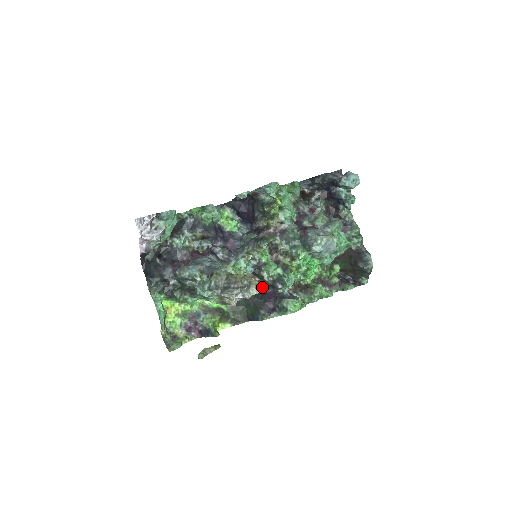
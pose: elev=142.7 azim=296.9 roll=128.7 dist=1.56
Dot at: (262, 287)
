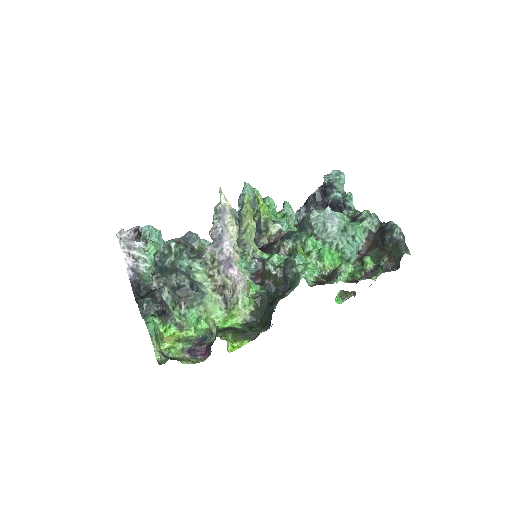
Dot at: (227, 200)
